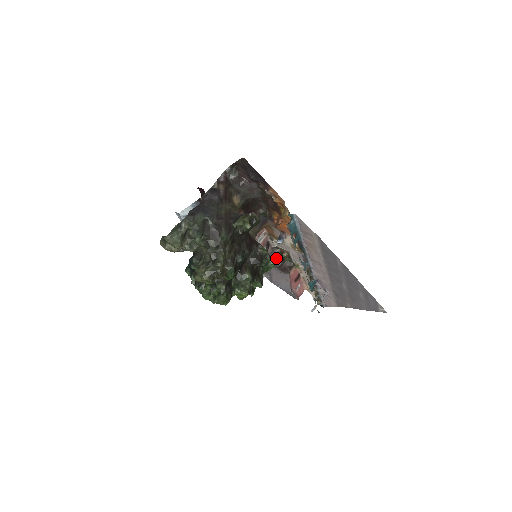
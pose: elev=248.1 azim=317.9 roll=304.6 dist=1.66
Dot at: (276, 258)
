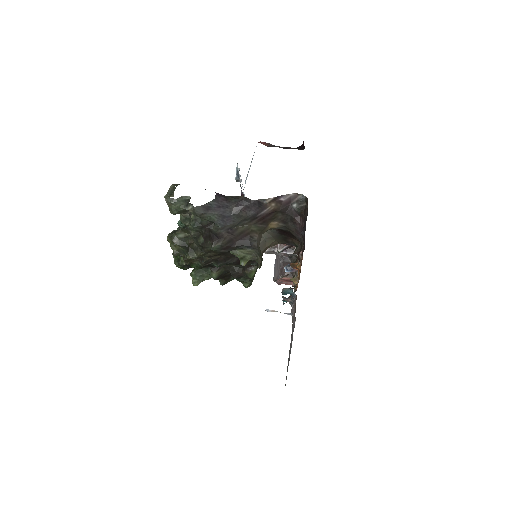
Dot at: (291, 255)
